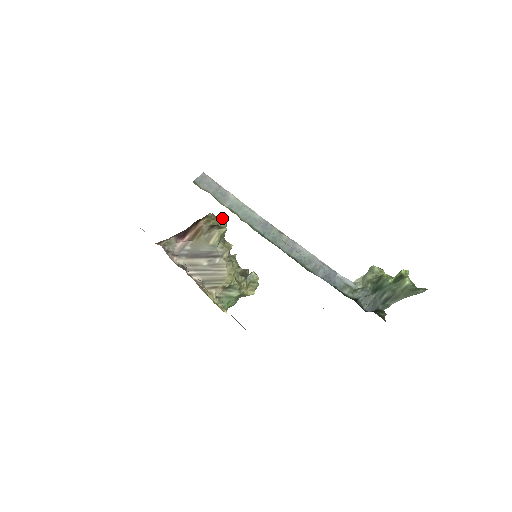
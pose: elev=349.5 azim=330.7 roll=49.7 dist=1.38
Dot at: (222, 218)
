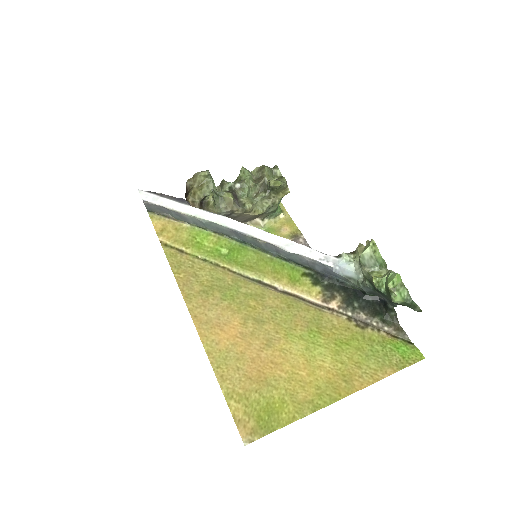
Dot at: (198, 173)
